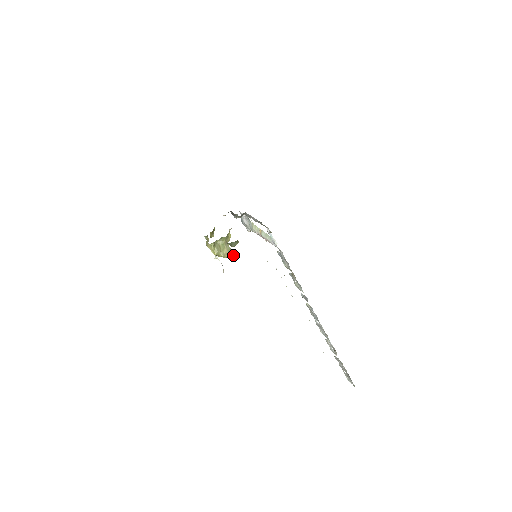
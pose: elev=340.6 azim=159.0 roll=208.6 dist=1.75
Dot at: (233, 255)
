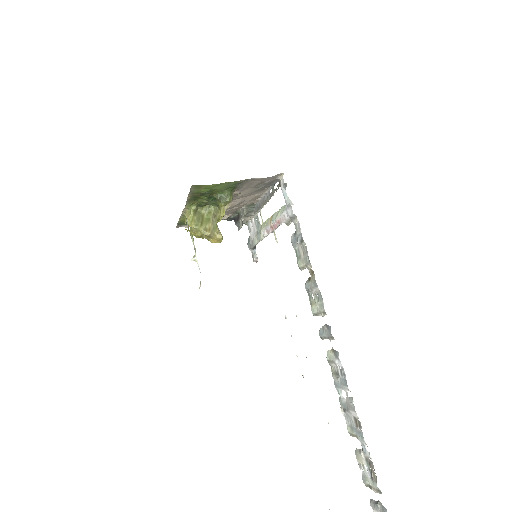
Dot at: (220, 237)
